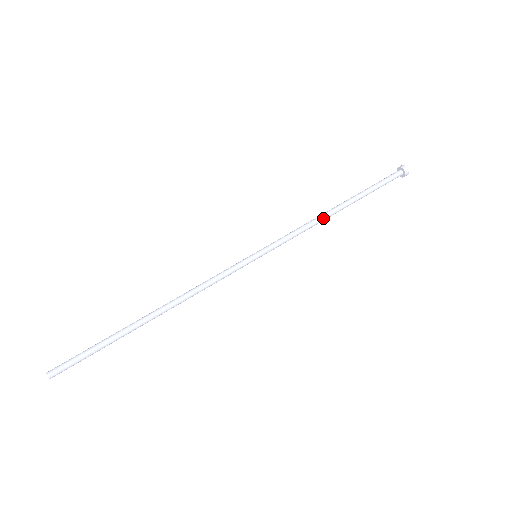
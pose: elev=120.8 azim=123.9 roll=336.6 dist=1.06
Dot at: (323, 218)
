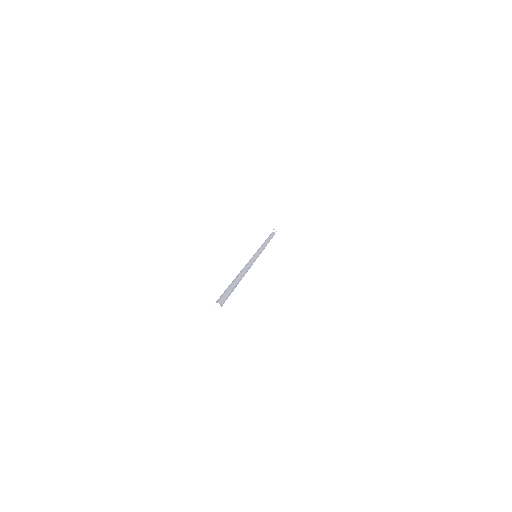
Dot at: (265, 243)
